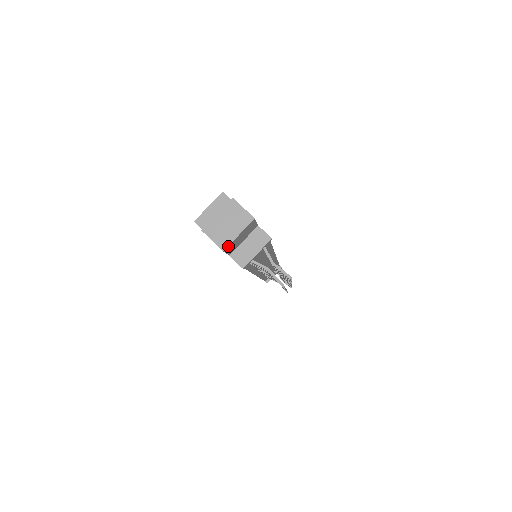
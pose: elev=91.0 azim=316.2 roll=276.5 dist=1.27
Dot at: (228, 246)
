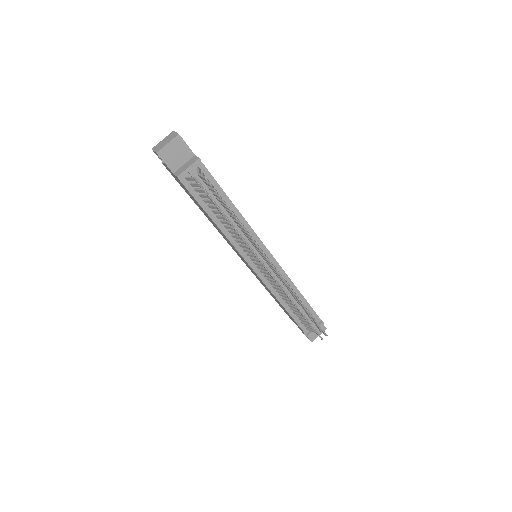
Dot at: (161, 151)
